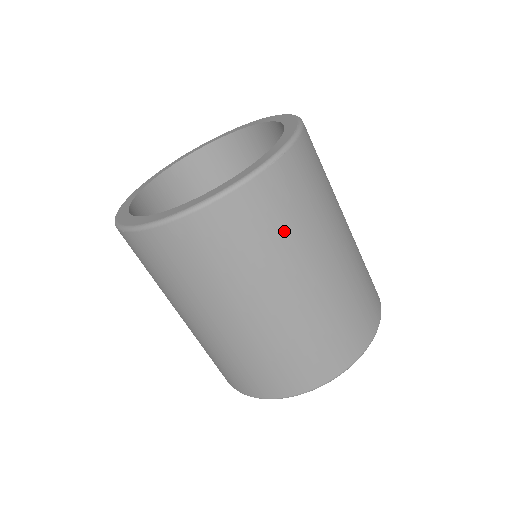
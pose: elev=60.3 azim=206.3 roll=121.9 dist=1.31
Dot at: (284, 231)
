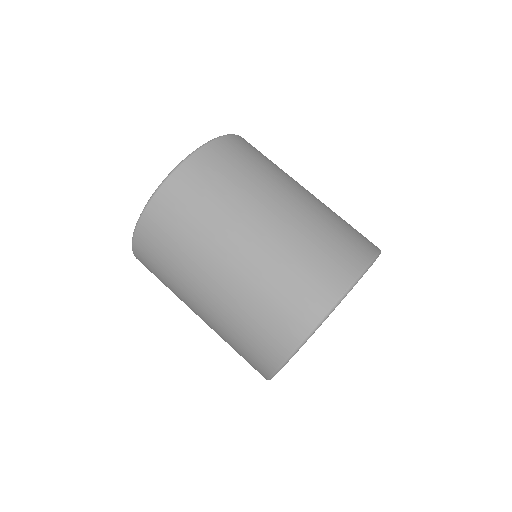
Dot at: (205, 209)
